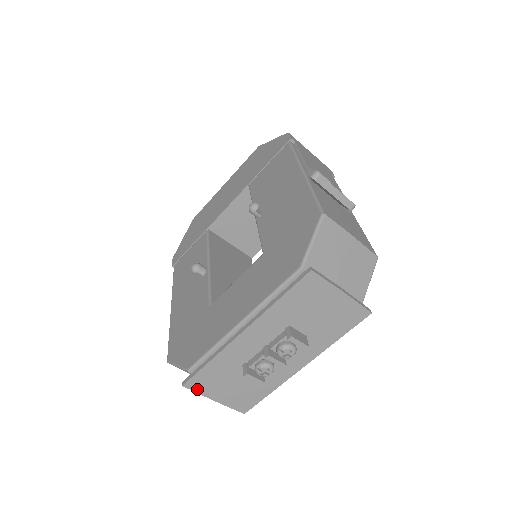
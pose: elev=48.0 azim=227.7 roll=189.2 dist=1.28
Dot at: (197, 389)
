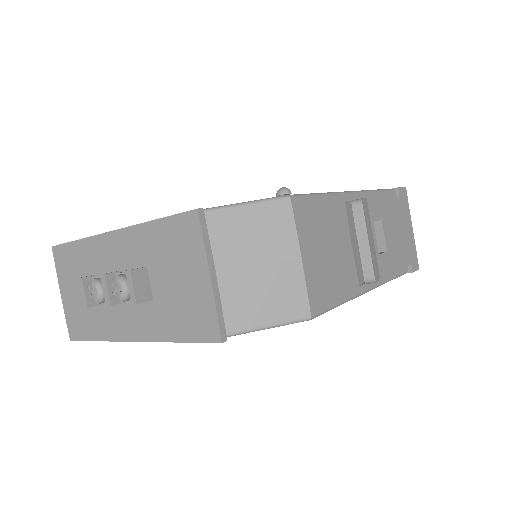
Dot at: (58, 264)
